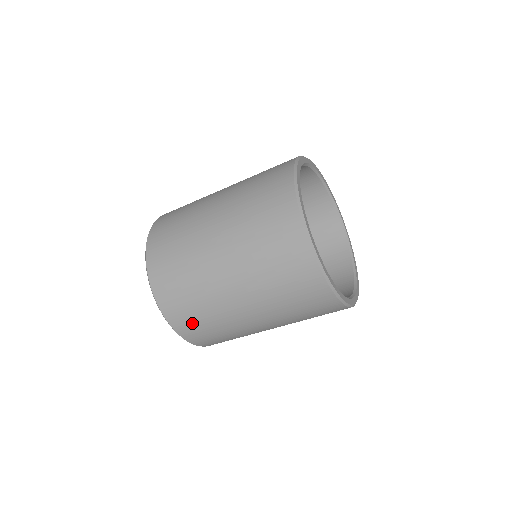
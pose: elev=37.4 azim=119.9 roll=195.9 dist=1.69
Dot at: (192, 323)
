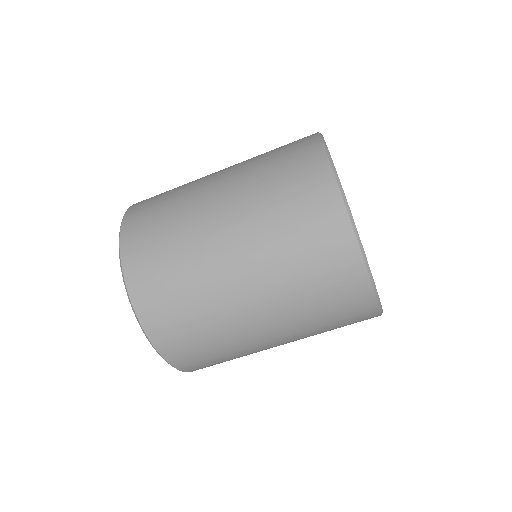
Dot at: (159, 292)
